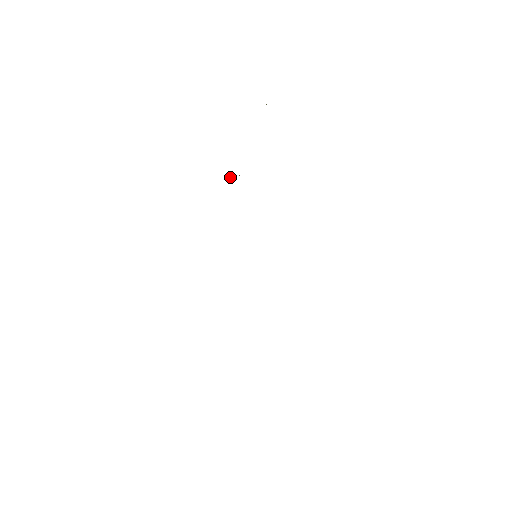
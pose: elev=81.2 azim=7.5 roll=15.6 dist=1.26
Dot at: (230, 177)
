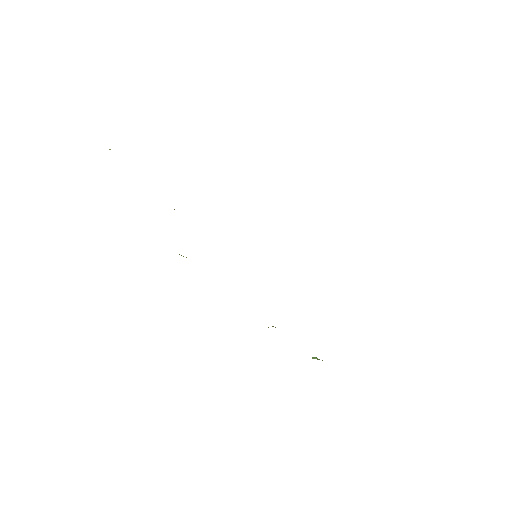
Dot at: occluded
